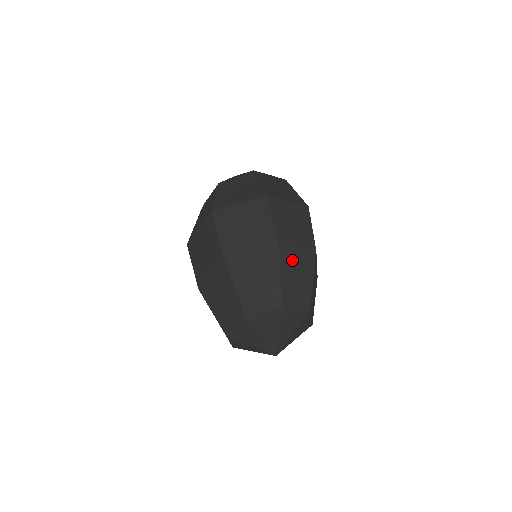
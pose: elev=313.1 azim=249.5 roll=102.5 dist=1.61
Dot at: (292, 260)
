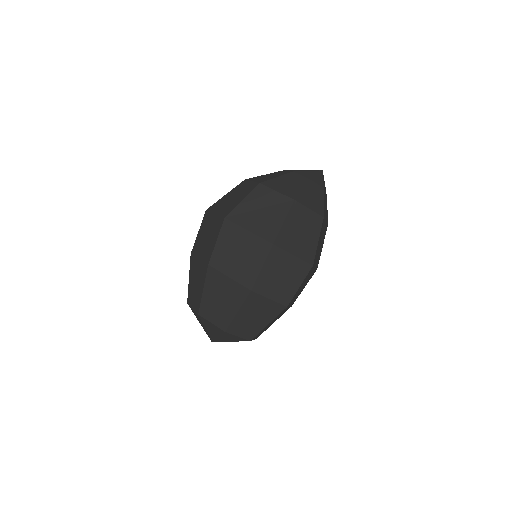
Dot at: (257, 306)
